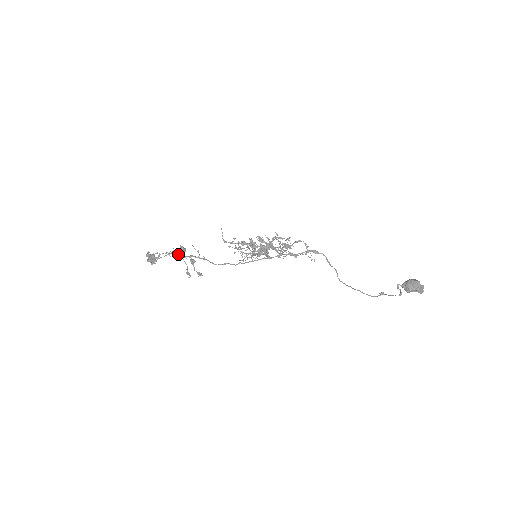
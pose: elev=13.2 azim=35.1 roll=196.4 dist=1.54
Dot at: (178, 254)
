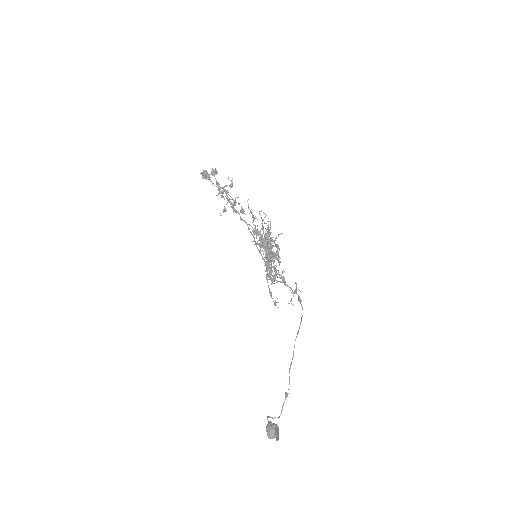
Dot at: occluded
